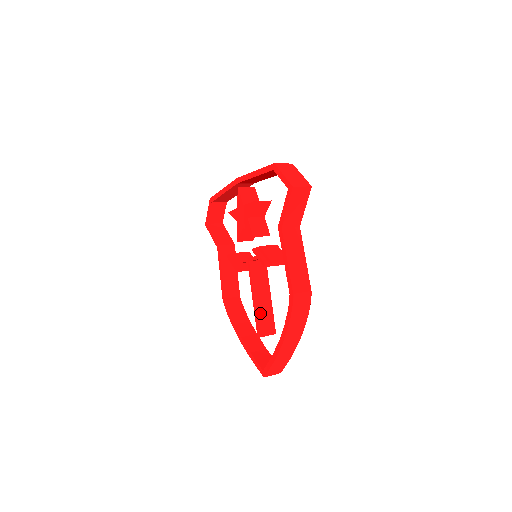
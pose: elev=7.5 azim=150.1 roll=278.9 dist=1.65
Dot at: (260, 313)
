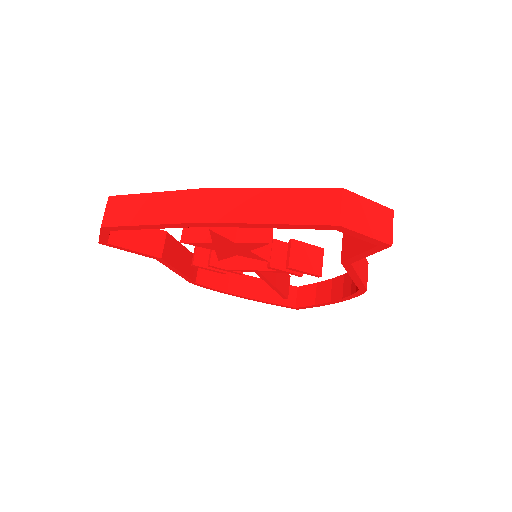
Dot at: (281, 286)
